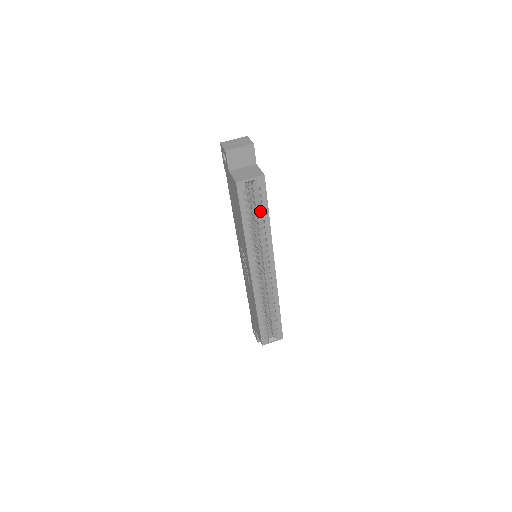
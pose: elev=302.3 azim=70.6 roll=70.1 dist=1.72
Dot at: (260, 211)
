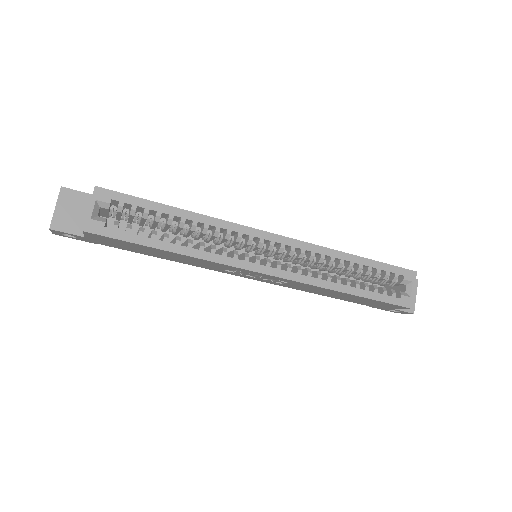
Dot at: (155, 216)
